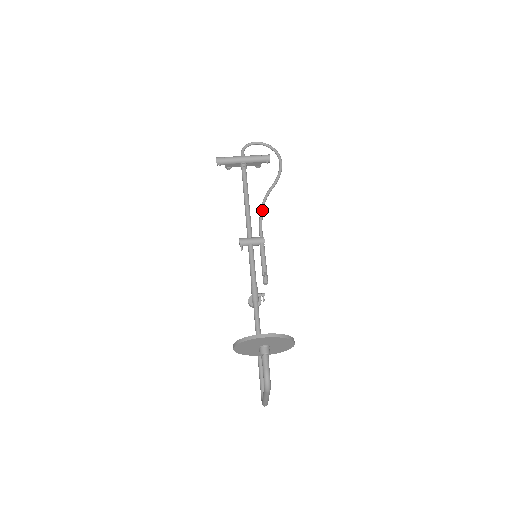
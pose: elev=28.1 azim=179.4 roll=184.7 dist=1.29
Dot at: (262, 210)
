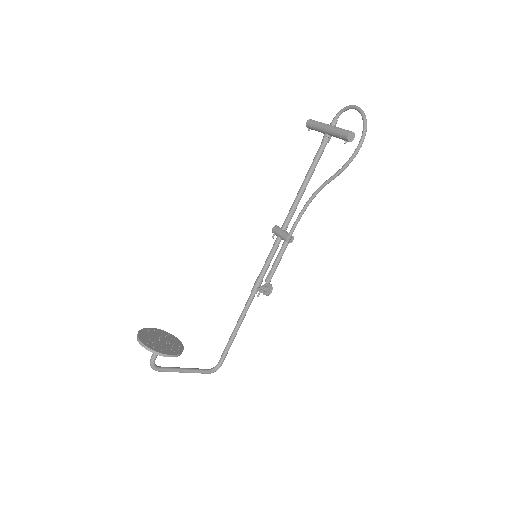
Dot at: (306, 204)
